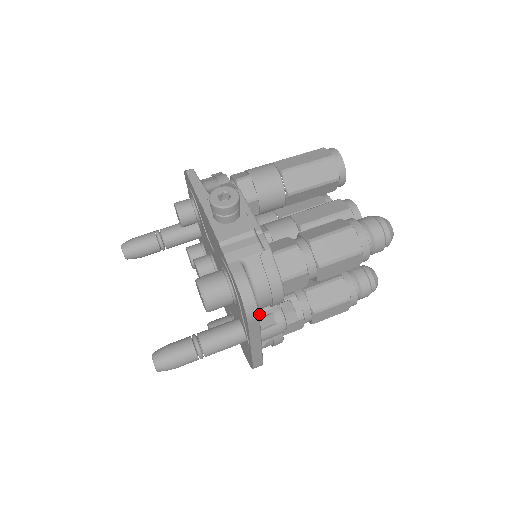
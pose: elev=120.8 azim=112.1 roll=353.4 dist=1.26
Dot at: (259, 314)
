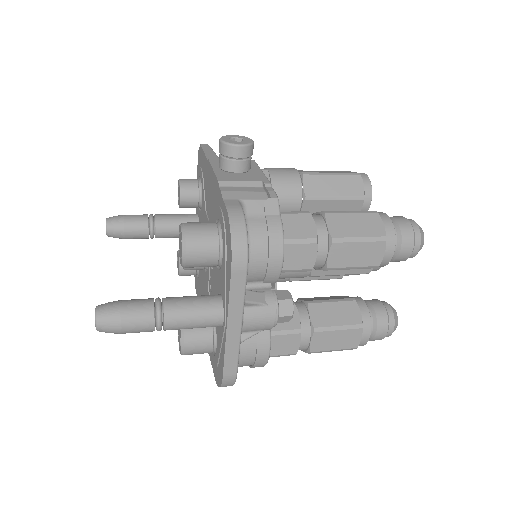
Dot at: (247, 289)
